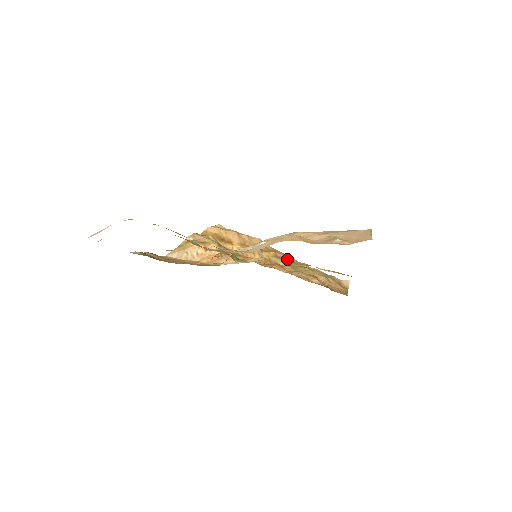
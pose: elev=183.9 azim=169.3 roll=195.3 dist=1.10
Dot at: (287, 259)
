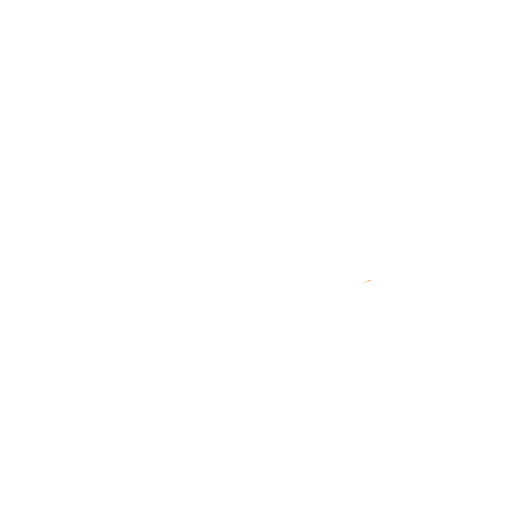
Dot at: occluded
